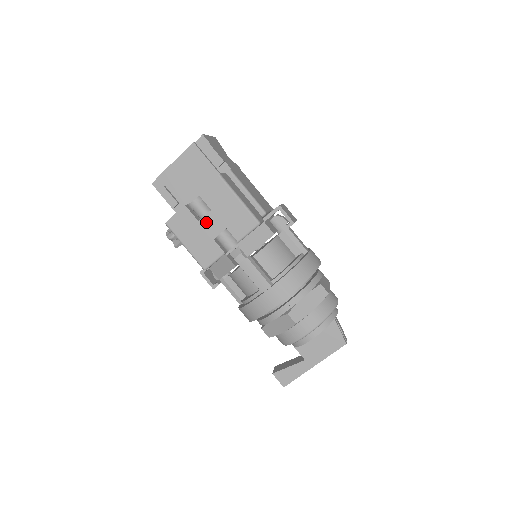
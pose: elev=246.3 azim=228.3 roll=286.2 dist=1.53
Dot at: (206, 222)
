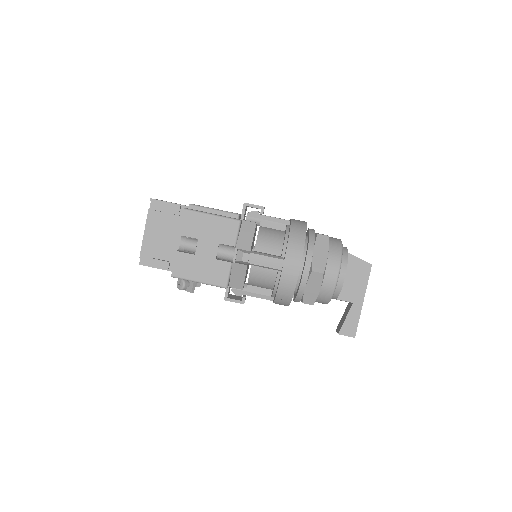
Dot at: (201, 251)
